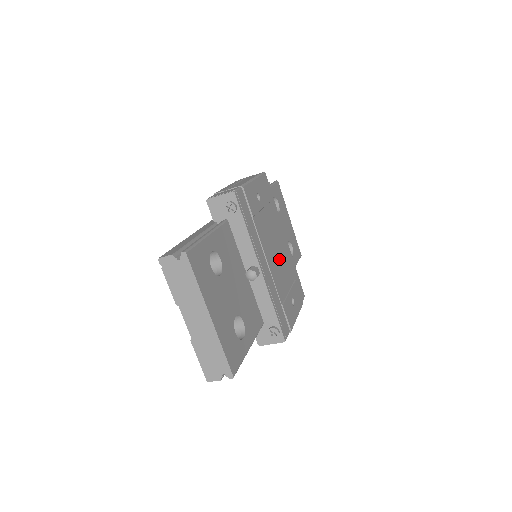
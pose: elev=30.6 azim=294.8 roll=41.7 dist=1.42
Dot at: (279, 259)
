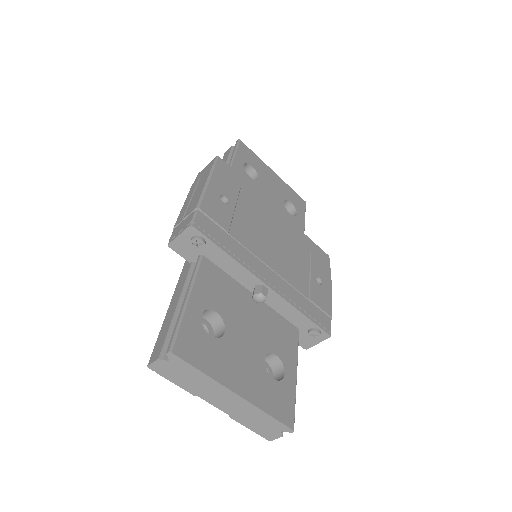
Dot at: (282, 247)
